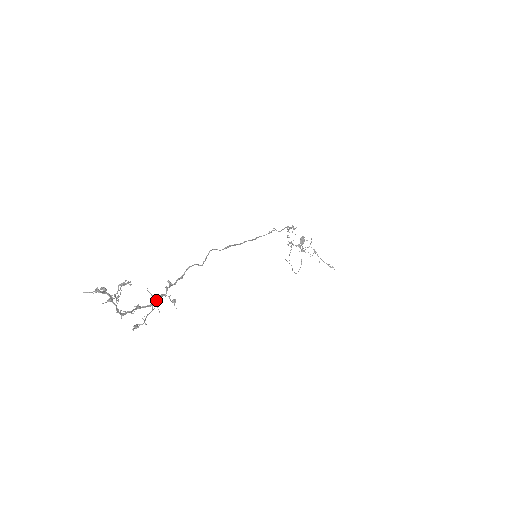
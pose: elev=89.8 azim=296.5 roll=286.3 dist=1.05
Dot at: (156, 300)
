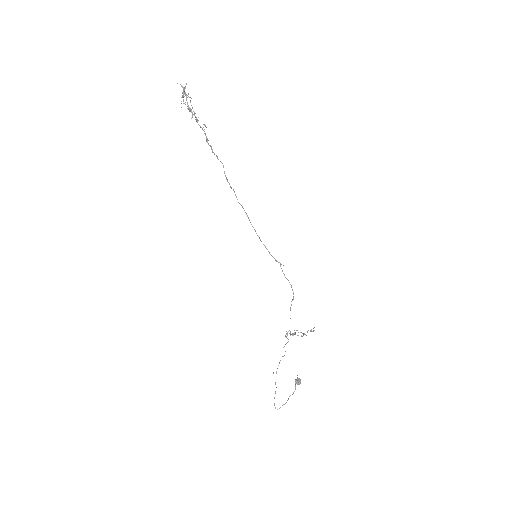
Dot at: (198, 120)
